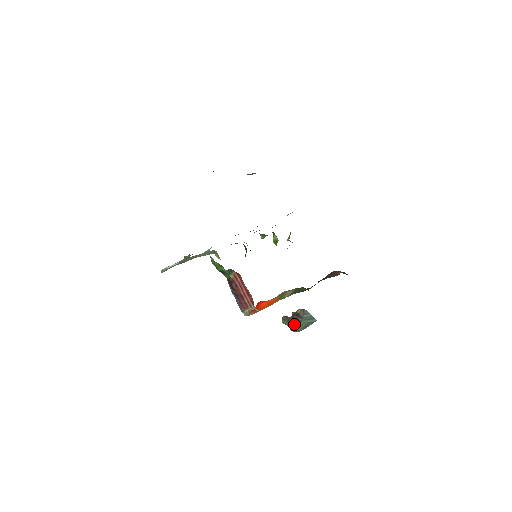
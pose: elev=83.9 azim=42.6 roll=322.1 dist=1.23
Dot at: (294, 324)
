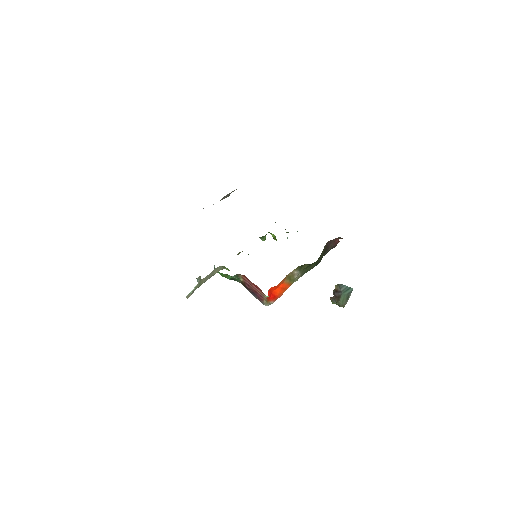
Dot at: (338, 300)
